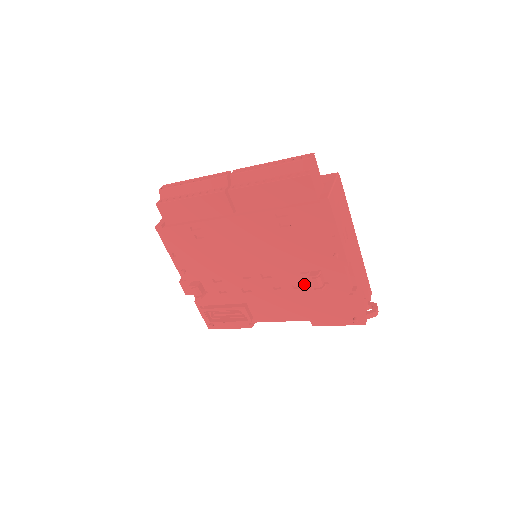
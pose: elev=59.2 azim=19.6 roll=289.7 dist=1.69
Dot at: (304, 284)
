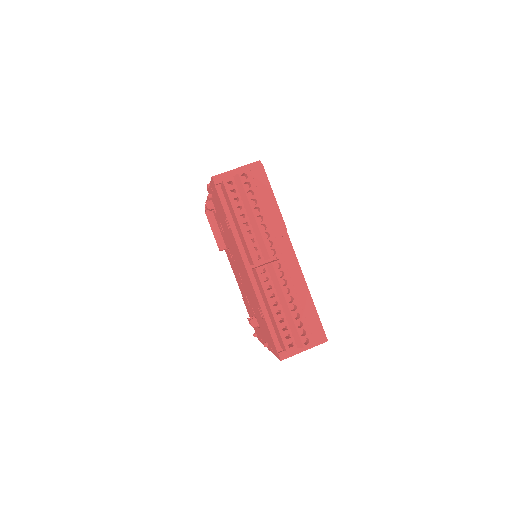
Dot at: occluded
